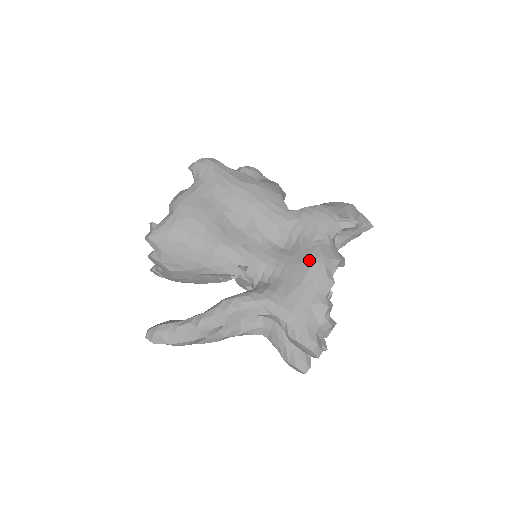
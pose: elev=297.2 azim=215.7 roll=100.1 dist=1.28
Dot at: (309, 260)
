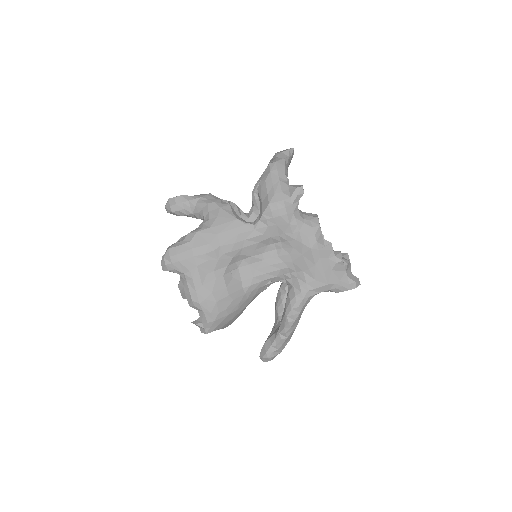
Dot at: (306, 249)
